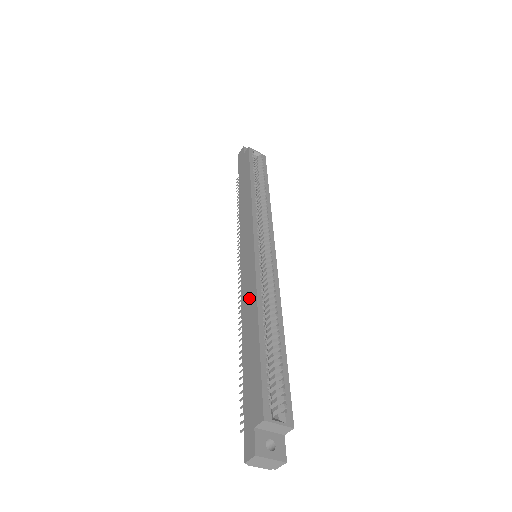
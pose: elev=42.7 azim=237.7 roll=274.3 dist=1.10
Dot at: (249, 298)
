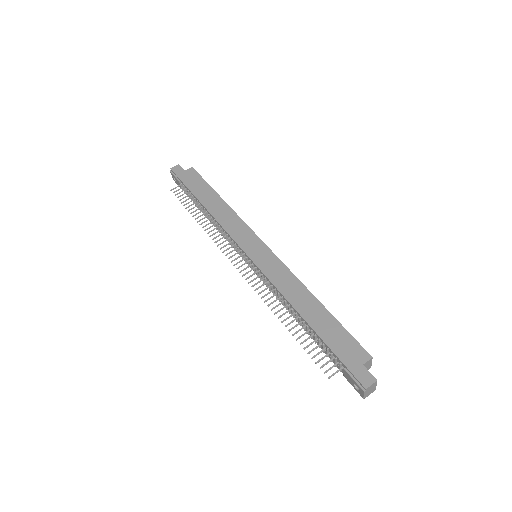
Dot at: (289, 283)
